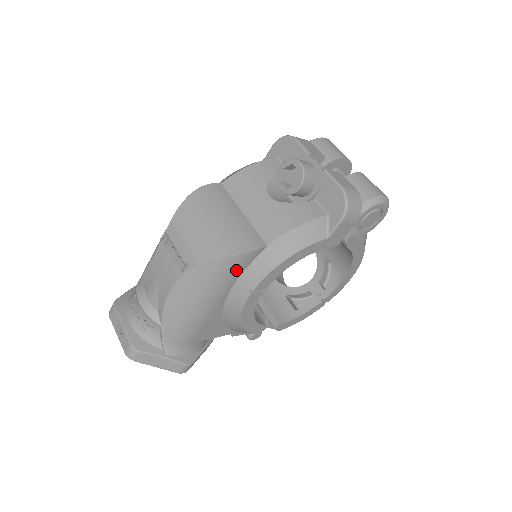
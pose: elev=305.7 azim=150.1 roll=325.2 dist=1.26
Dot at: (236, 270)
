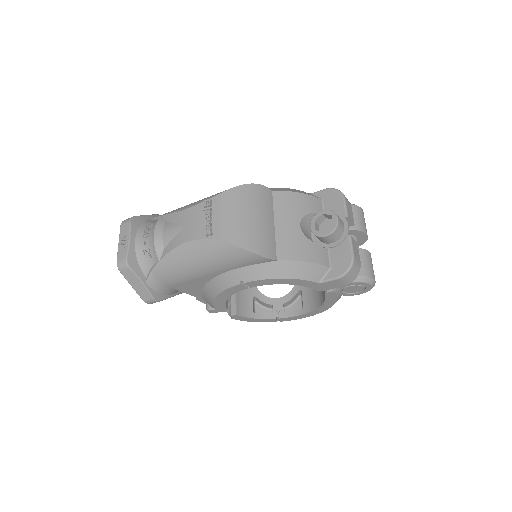
Dot at: (244, 262)
